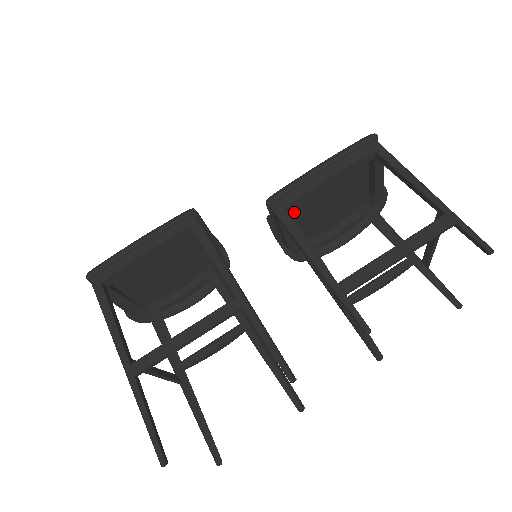
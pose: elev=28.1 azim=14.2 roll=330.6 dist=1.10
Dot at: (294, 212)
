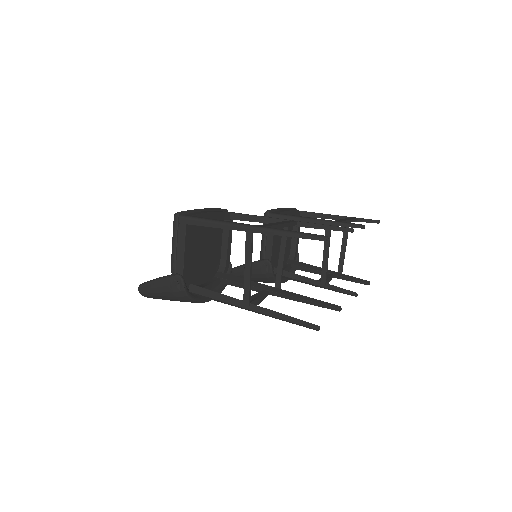
Dot at: occluded
